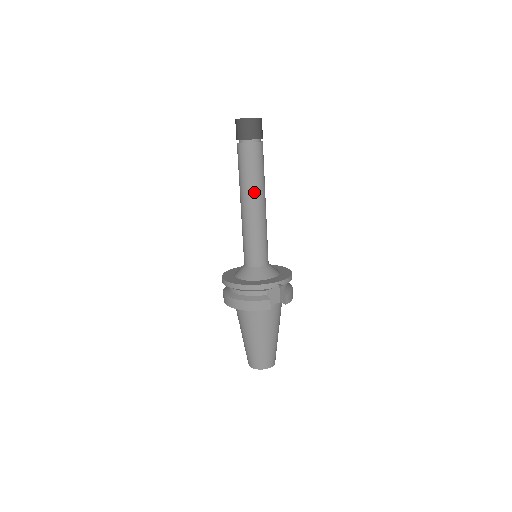
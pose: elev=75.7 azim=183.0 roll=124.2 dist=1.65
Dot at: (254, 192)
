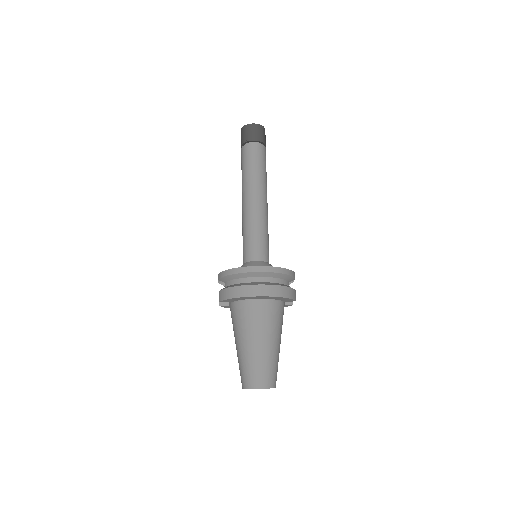
Dot at: (266, 189)
